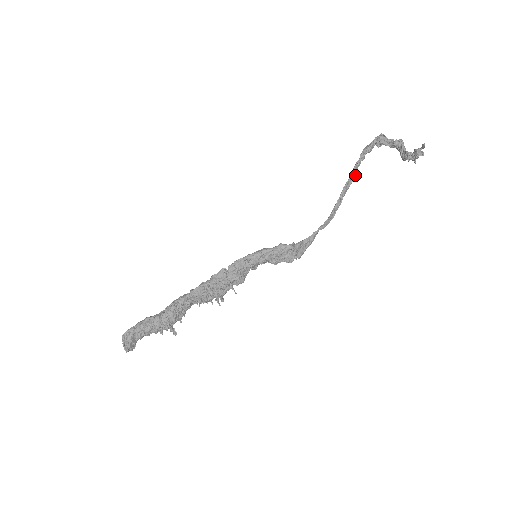
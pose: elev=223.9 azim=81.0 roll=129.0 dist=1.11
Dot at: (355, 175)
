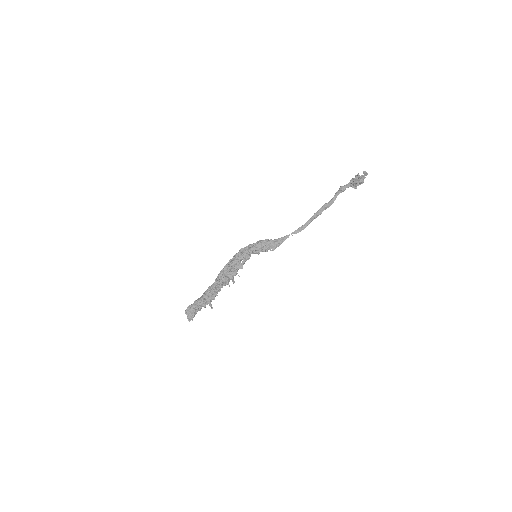
Dot at: (330, 205)
